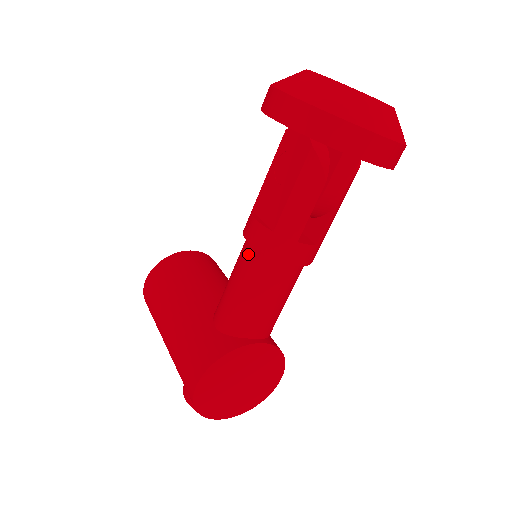
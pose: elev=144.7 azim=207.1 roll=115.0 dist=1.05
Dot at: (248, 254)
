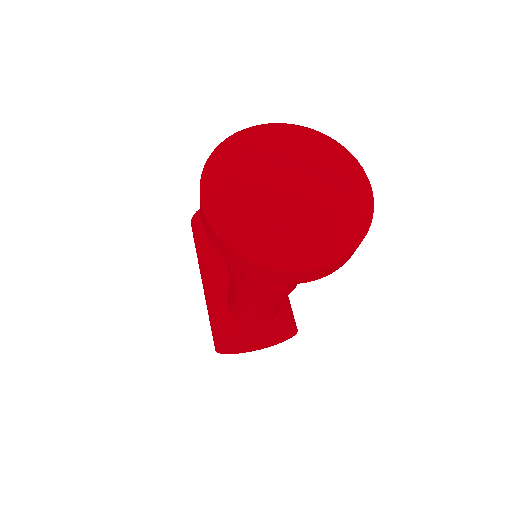
Dot at: occluded
